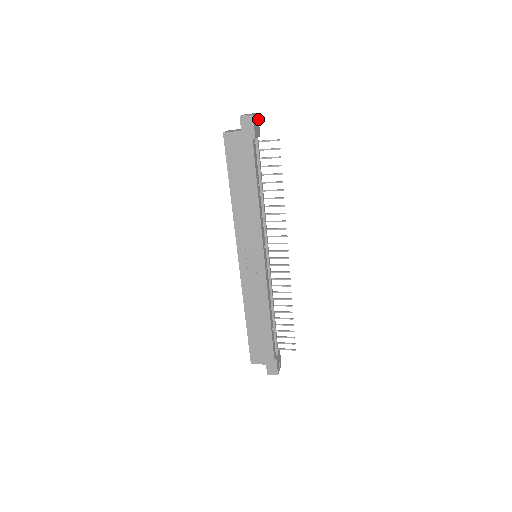
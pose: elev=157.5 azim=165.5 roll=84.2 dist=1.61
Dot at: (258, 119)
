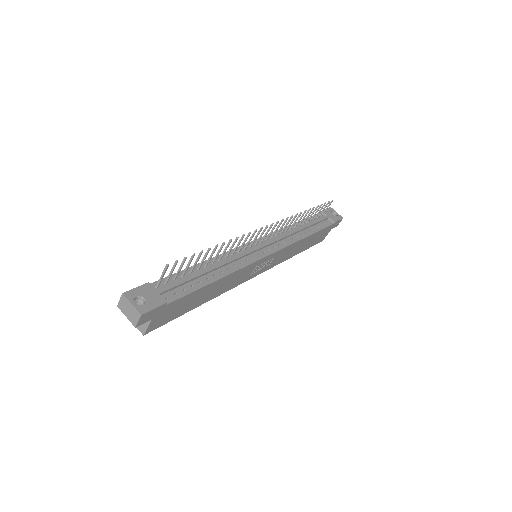
Dot at: (130, 292)
